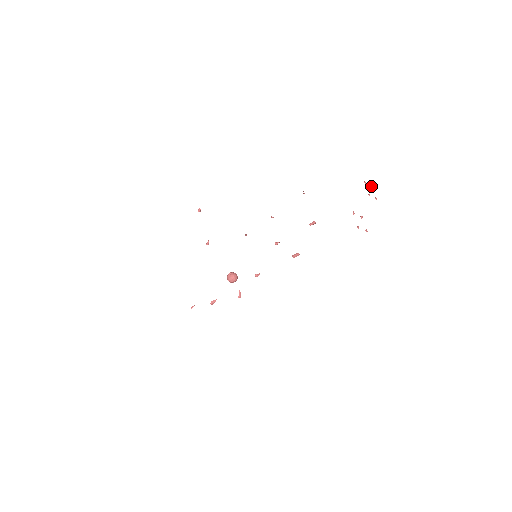
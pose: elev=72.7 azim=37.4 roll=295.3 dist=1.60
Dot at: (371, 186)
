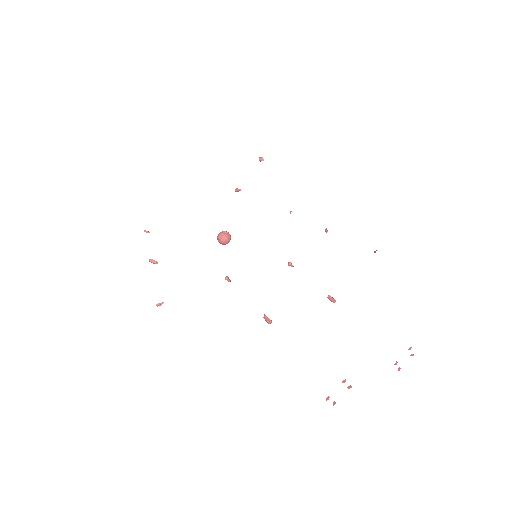
Dot at: (412, 354)
